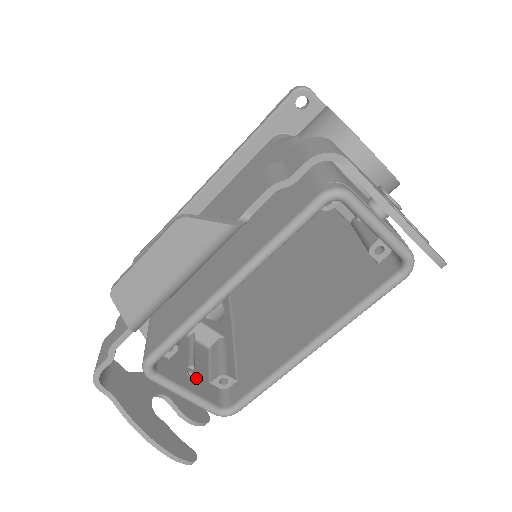
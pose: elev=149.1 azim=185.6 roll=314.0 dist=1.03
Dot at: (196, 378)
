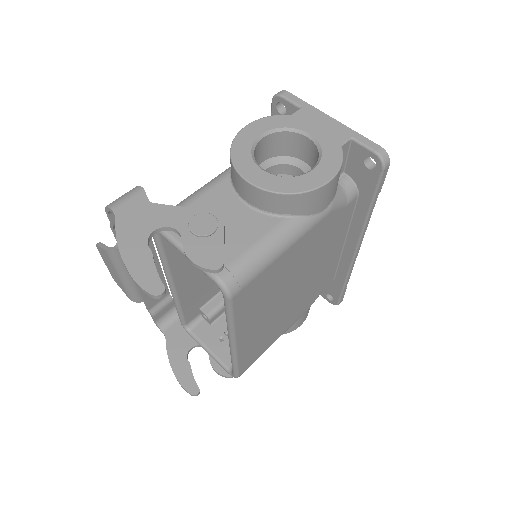
Dot at: (225, 343)
